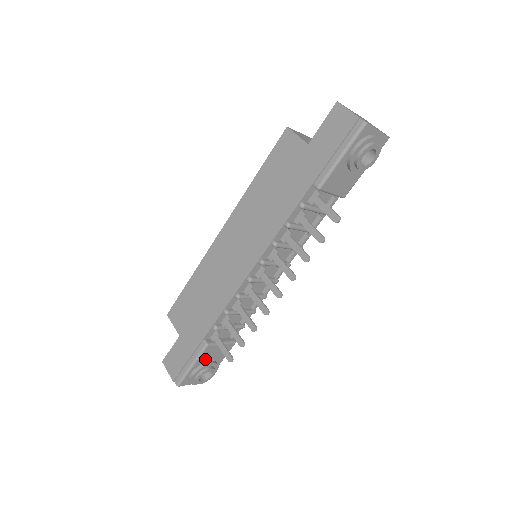
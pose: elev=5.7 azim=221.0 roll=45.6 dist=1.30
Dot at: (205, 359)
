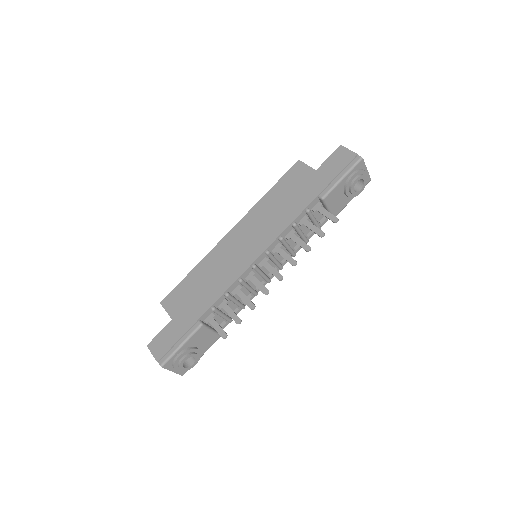
Dot at: (194, 342)
